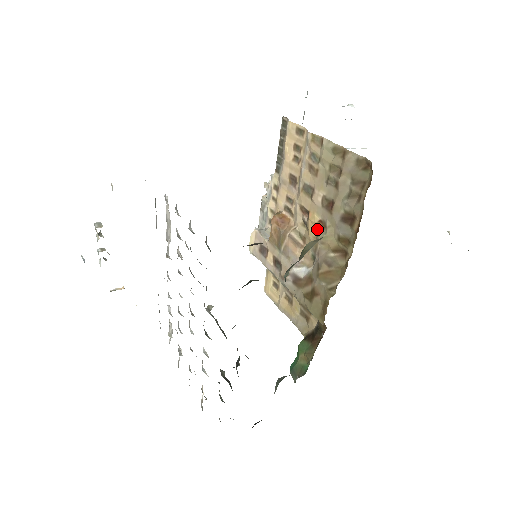
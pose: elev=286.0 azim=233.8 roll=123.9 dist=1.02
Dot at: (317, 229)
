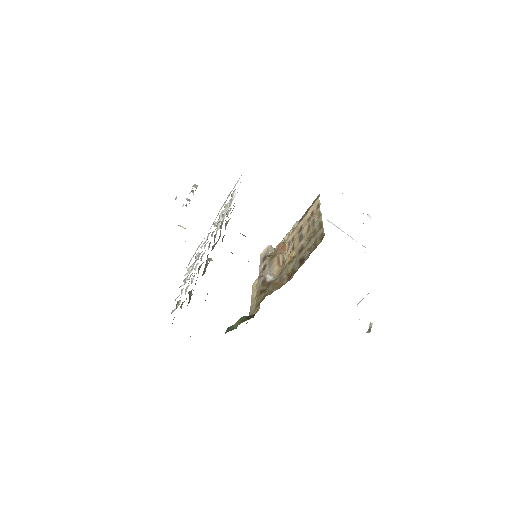
Dot at: (290, 260)
